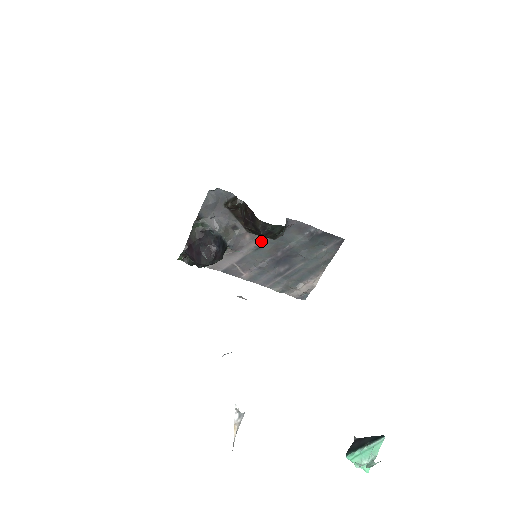
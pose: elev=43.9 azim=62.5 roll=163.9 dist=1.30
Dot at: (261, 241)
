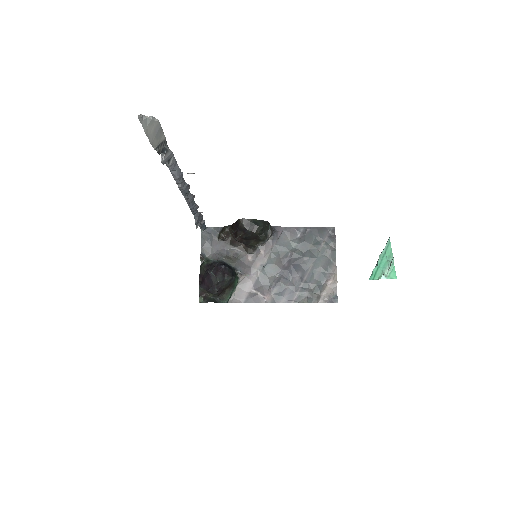
Dot at: (264, 258)
